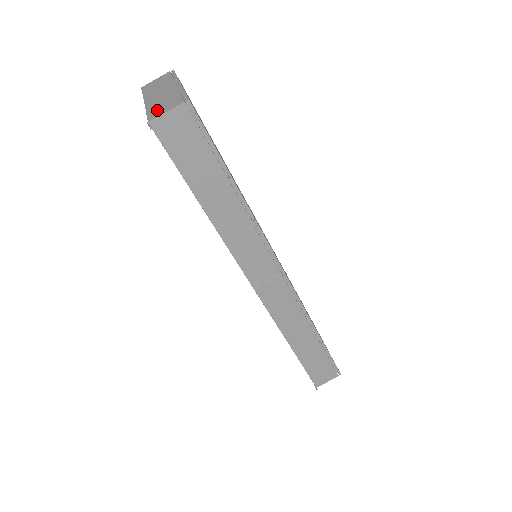
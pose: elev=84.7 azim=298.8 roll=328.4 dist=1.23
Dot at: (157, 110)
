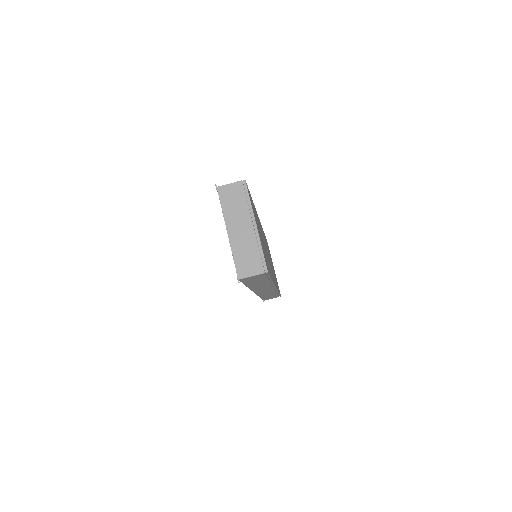
Dot at: (243, 264)
